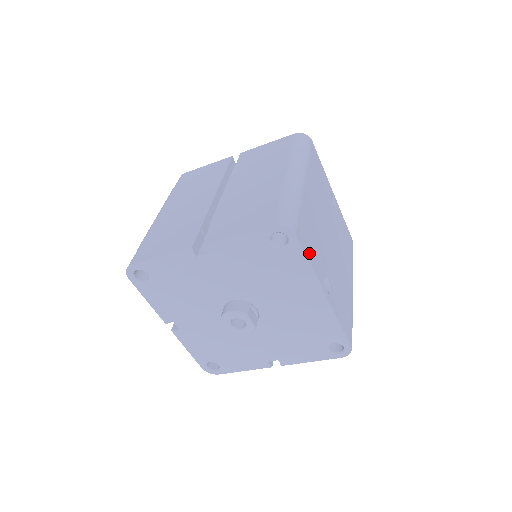
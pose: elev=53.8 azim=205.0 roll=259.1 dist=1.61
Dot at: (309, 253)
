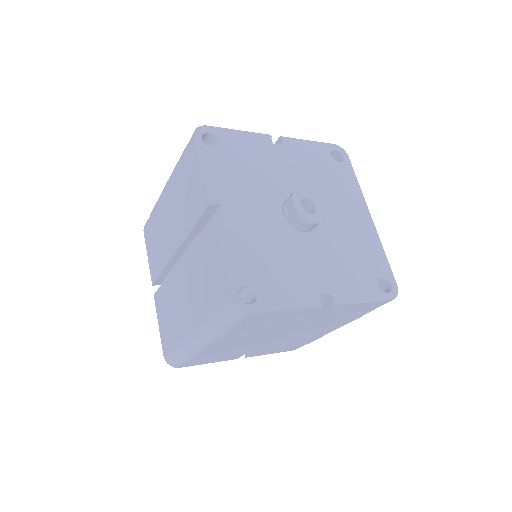
Dot at: occluded
